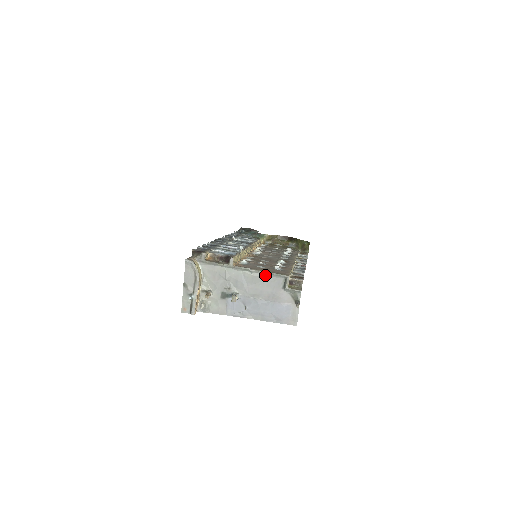
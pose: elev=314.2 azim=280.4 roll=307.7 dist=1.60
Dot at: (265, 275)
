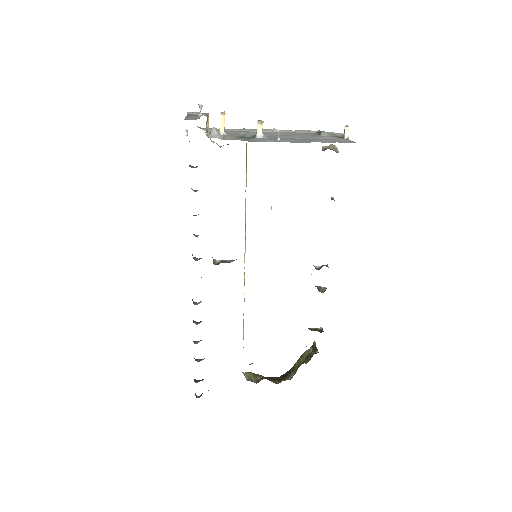
Dot at: (291, 132)
